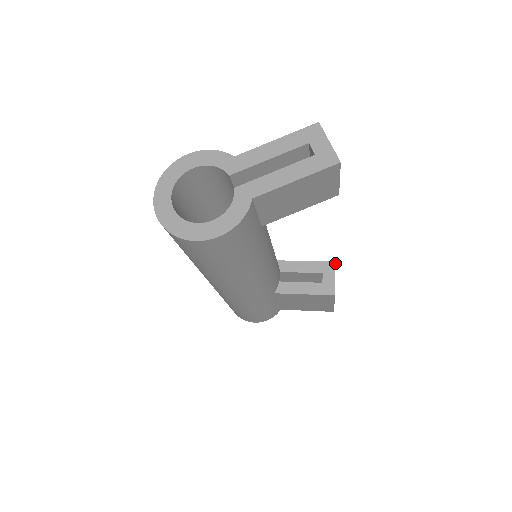
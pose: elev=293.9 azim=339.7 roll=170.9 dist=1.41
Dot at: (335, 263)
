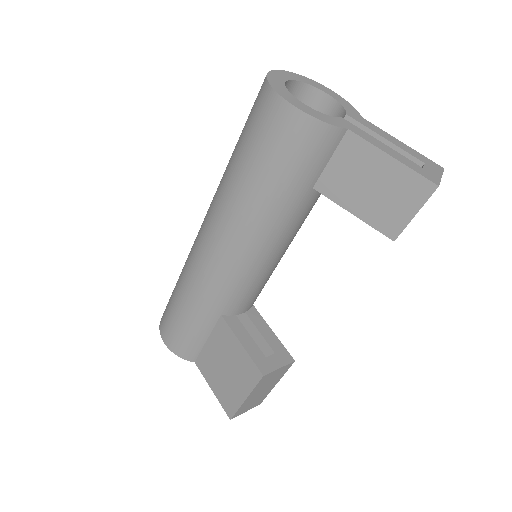
Dot at: (294, 361)
